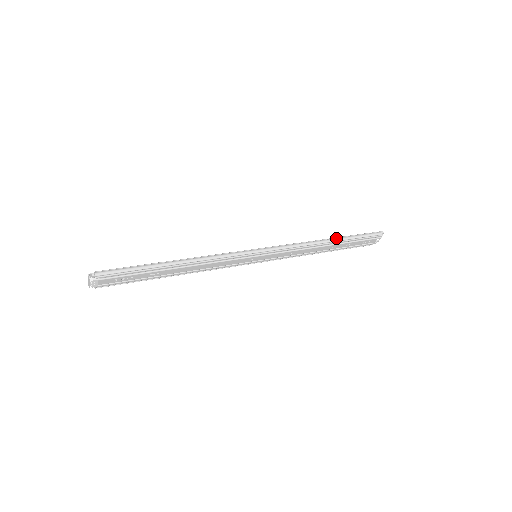
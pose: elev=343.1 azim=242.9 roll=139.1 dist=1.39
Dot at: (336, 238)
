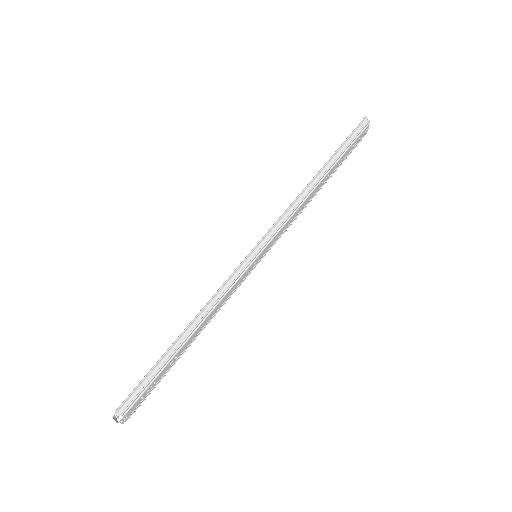
Dot at: (323, 168)
